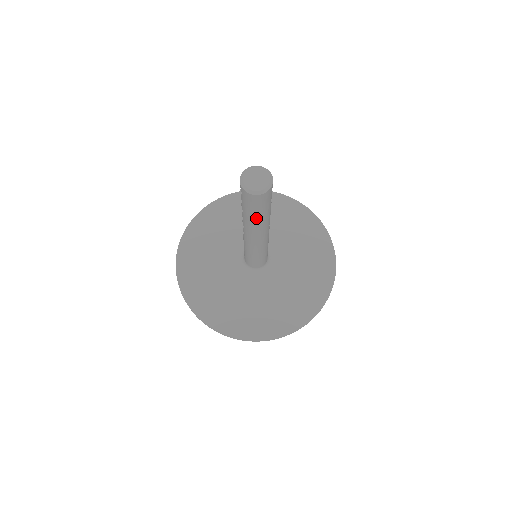
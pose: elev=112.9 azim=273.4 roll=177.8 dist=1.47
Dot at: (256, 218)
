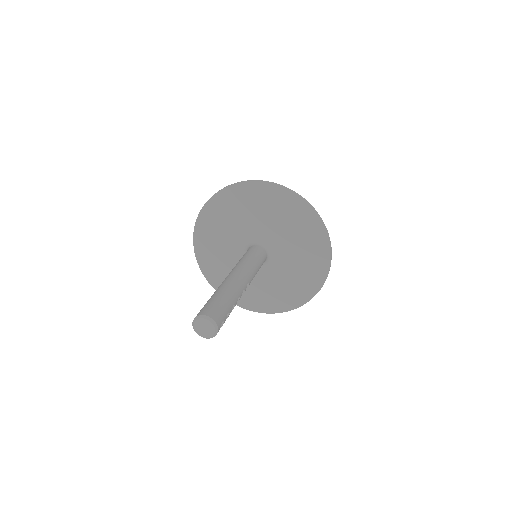
Dot at: occluded
